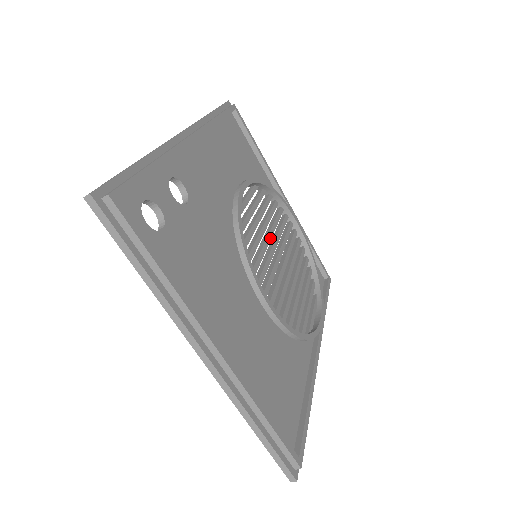
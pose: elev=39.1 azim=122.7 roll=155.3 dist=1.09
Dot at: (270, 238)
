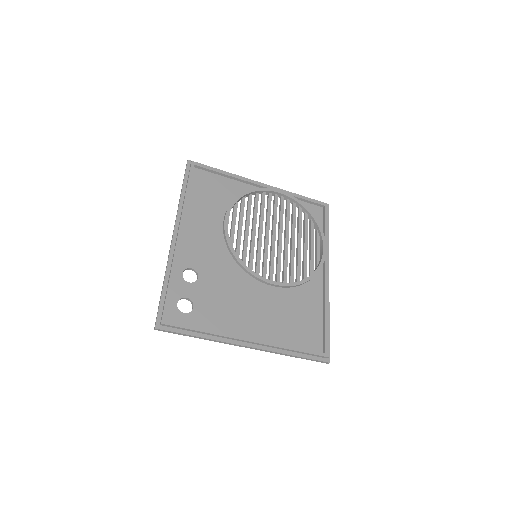
Dot at: (262, 231)
